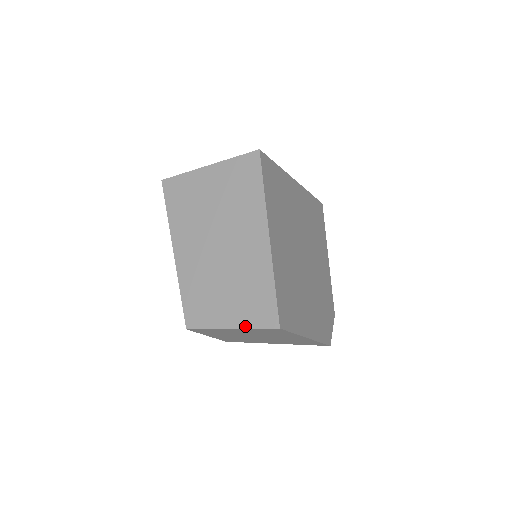
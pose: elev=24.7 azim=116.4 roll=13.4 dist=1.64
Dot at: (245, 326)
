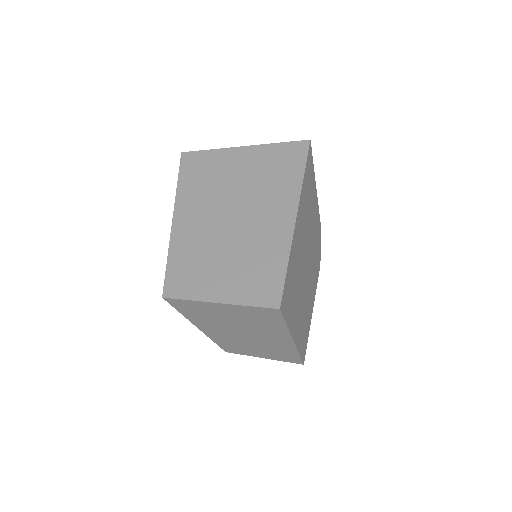
Dot at: occluded
